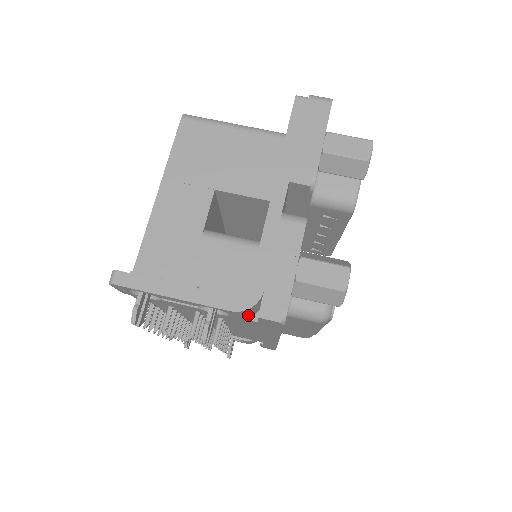
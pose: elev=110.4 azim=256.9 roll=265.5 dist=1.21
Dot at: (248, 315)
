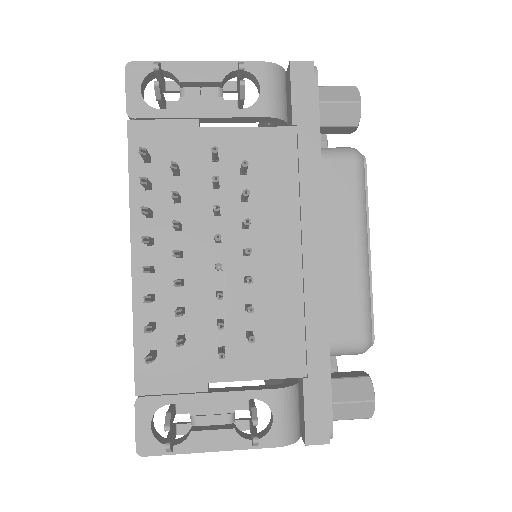
Dot at: (278, 103)
